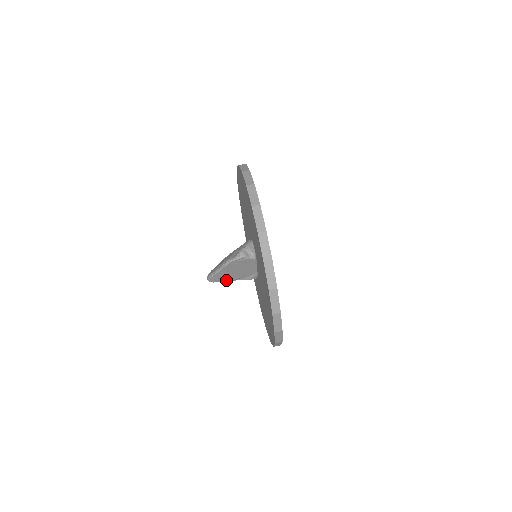
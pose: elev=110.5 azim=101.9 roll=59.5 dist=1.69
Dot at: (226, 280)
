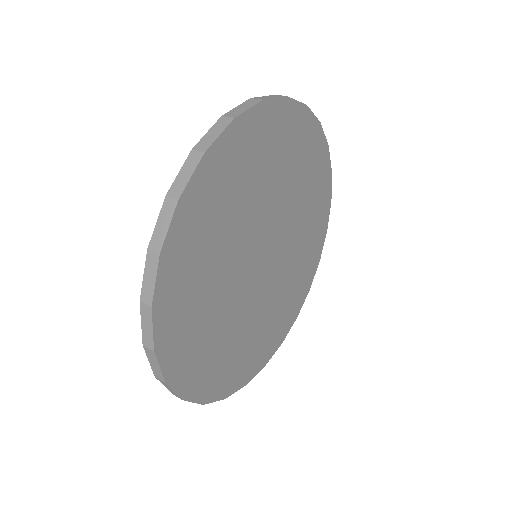
Dot at: occluded
